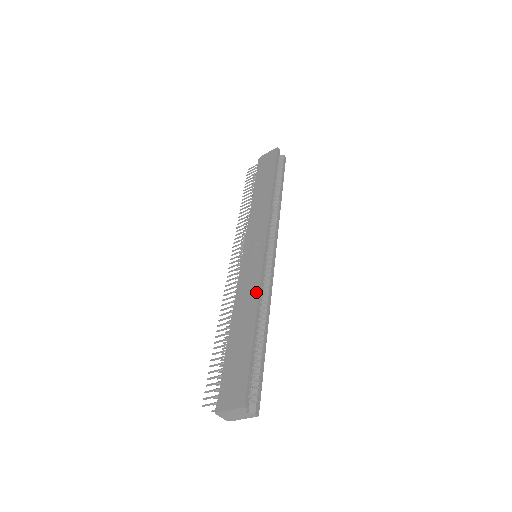
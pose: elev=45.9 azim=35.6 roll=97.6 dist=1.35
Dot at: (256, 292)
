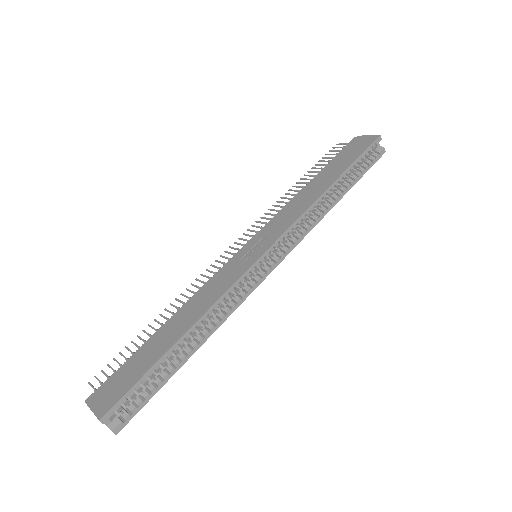
Dot at: (212, 301)
